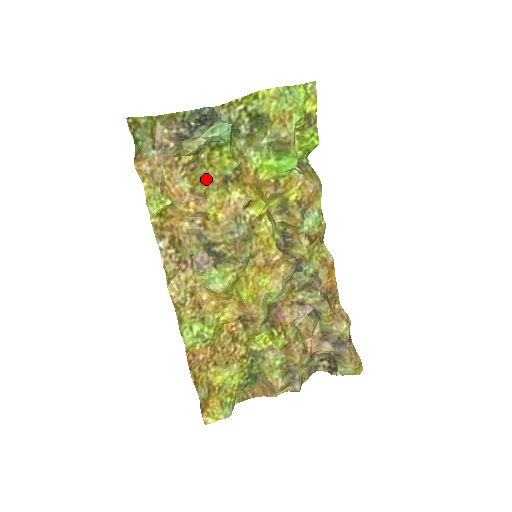
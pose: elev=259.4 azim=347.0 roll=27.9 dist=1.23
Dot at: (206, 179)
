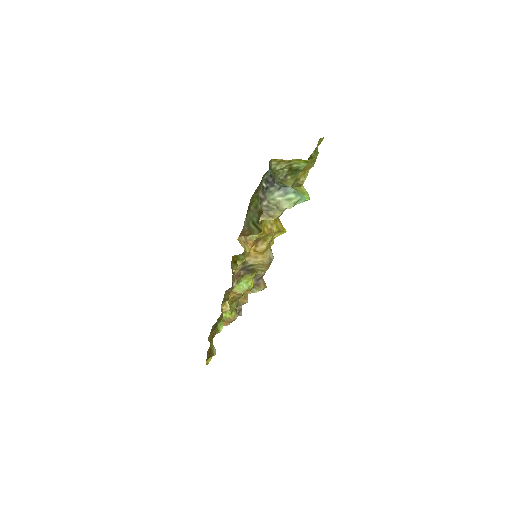
Dot at: (267, 228)
